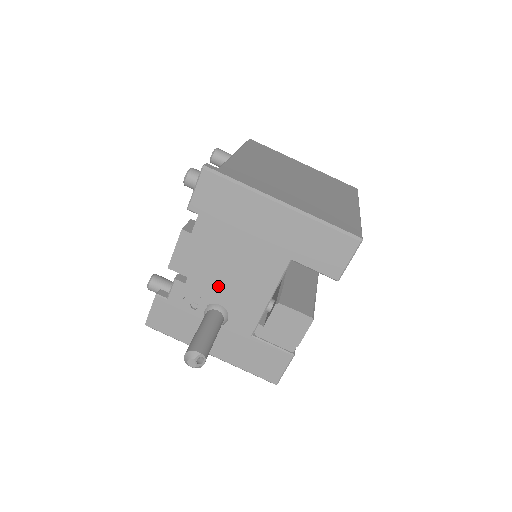
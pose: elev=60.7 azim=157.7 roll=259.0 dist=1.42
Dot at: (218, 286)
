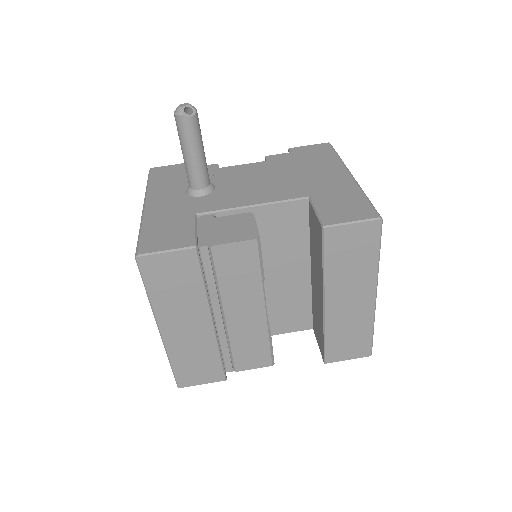
Dot at: (235, 180)
